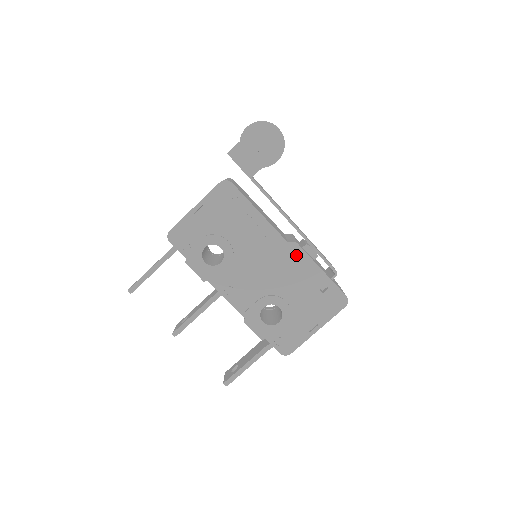
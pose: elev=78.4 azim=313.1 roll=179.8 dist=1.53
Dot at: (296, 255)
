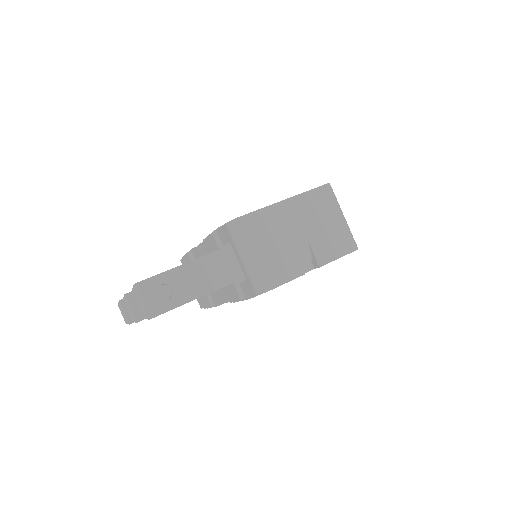
Dot at: occluded
